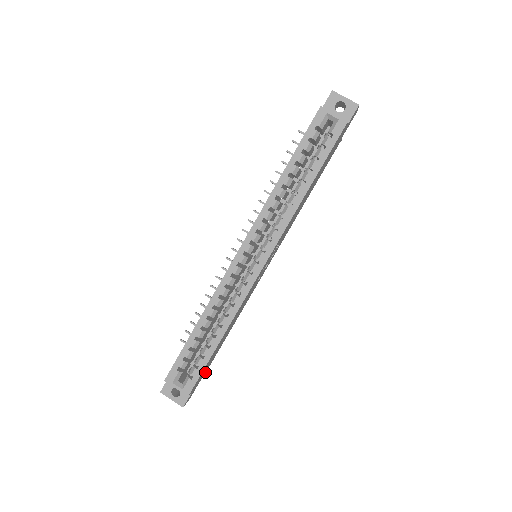
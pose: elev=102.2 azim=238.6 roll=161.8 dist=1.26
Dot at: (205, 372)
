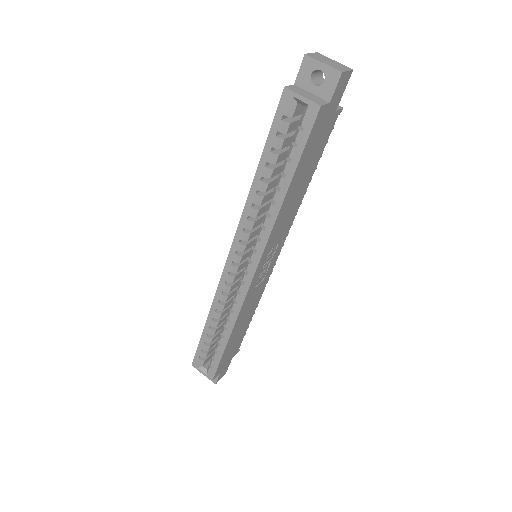
Dot at: (235, 353)
